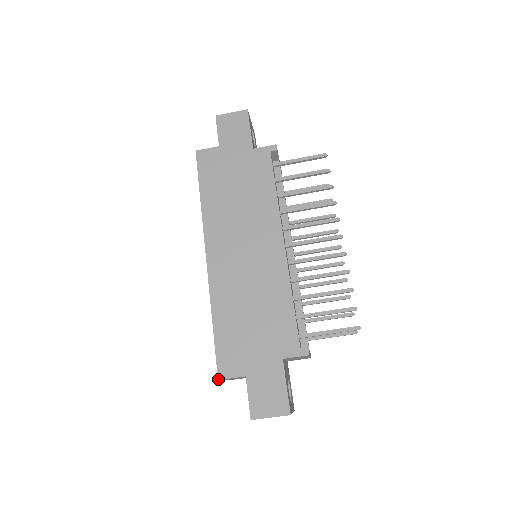
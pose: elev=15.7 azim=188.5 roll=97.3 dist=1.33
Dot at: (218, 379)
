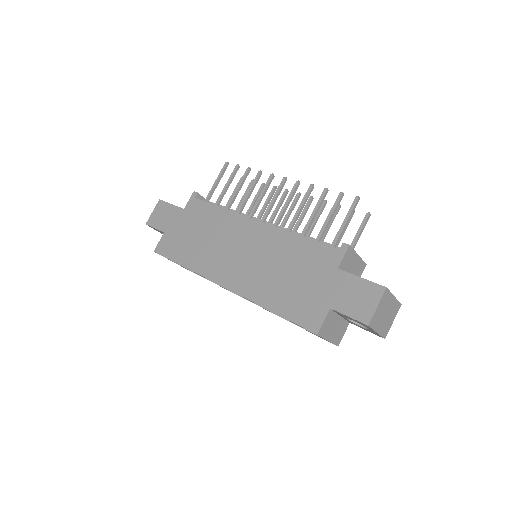
Dot at: (316, 334)
